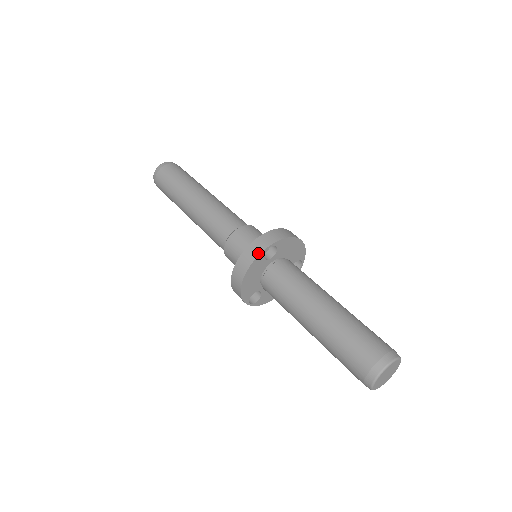
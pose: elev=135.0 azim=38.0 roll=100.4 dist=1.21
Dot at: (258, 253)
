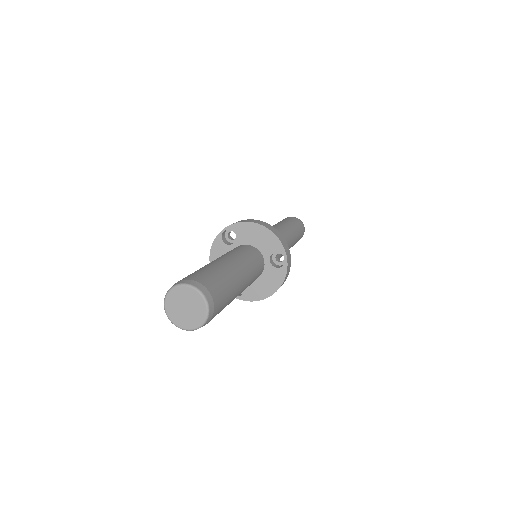
Dot at: (216, 237)
